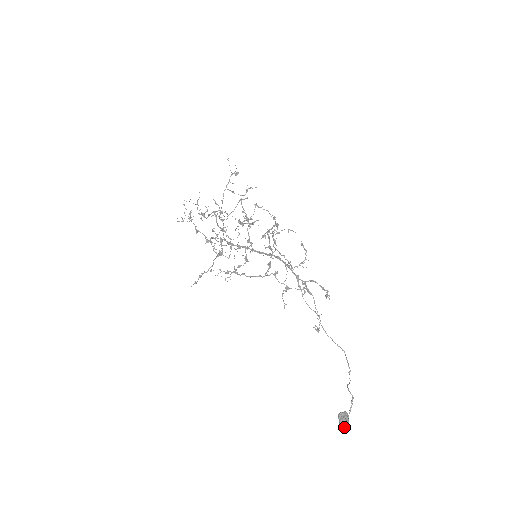
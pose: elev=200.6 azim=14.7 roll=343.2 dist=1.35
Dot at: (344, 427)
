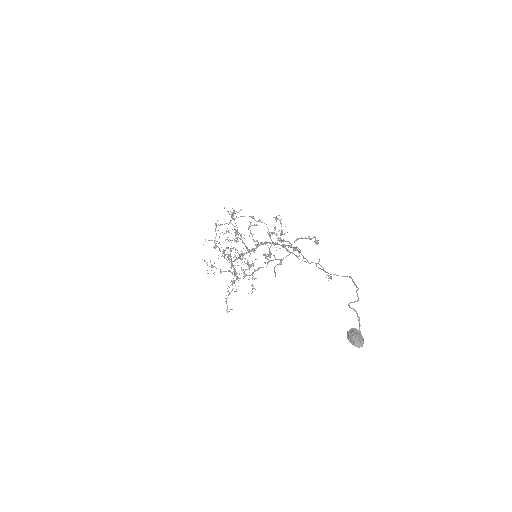
Dot at: (354, 344)
